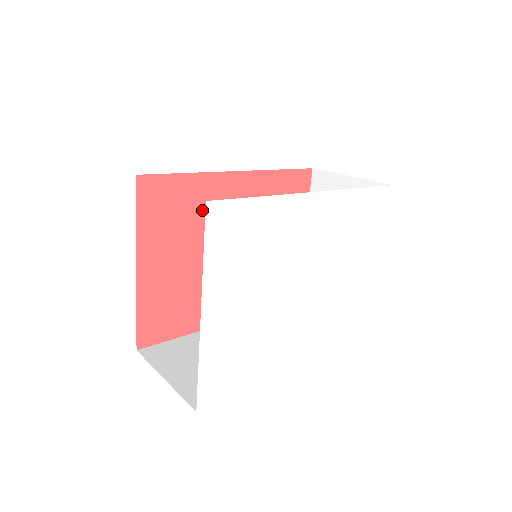
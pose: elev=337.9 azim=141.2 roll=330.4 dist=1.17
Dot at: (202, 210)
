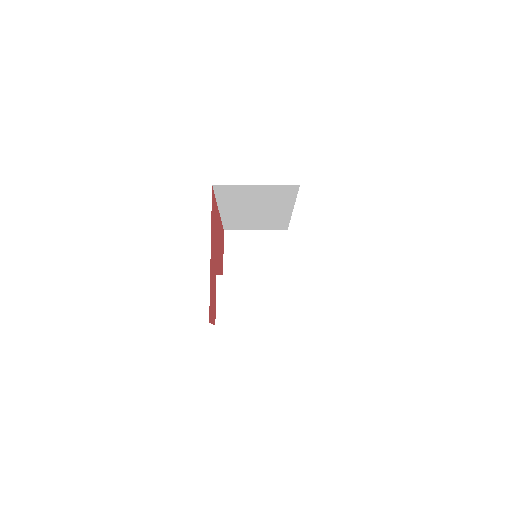
Dot at: (216, 228)
